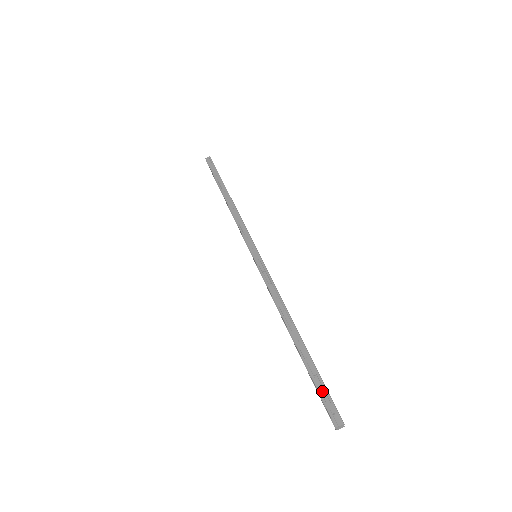
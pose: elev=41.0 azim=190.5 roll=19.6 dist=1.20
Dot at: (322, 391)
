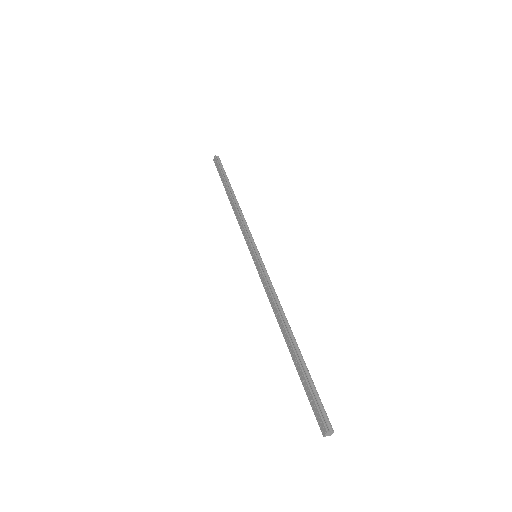
Dot at: (310, 398)
